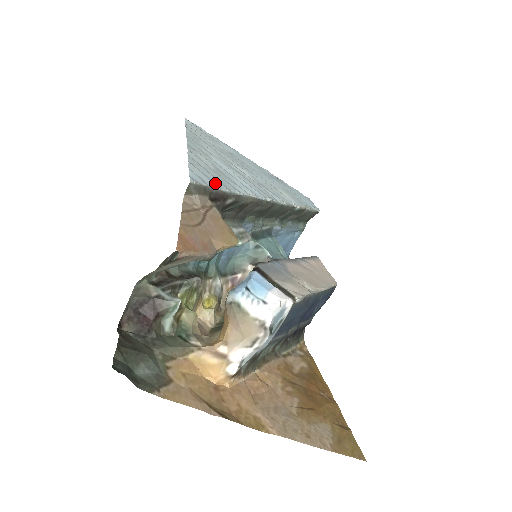
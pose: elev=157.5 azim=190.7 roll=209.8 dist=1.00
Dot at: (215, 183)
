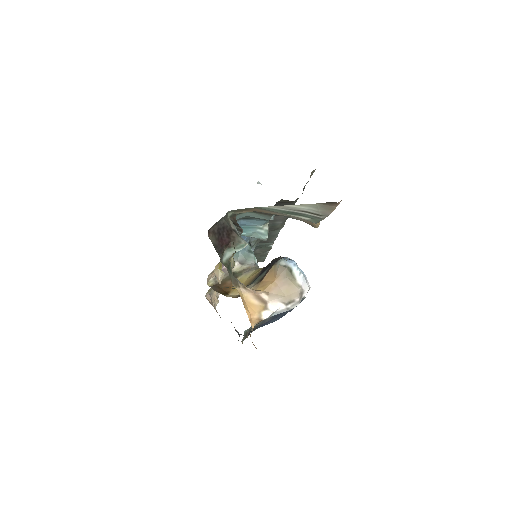
Dot at: occluded
